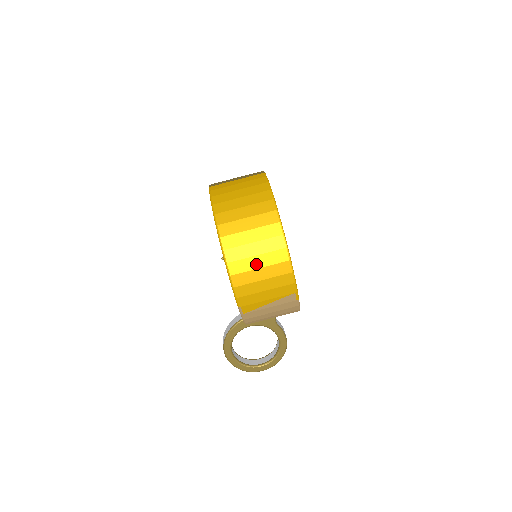
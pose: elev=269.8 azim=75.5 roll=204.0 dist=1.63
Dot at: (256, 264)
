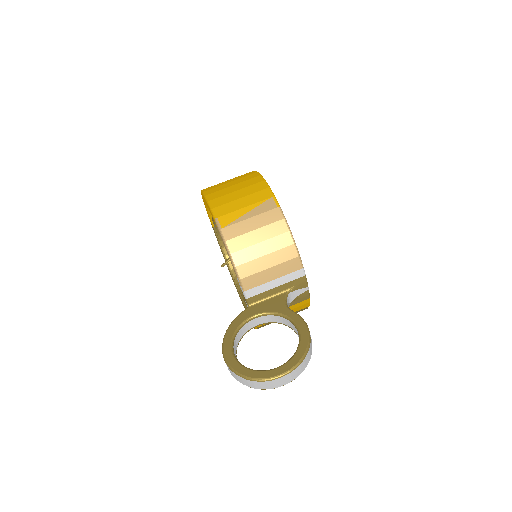
Dot at: (230, 185)
